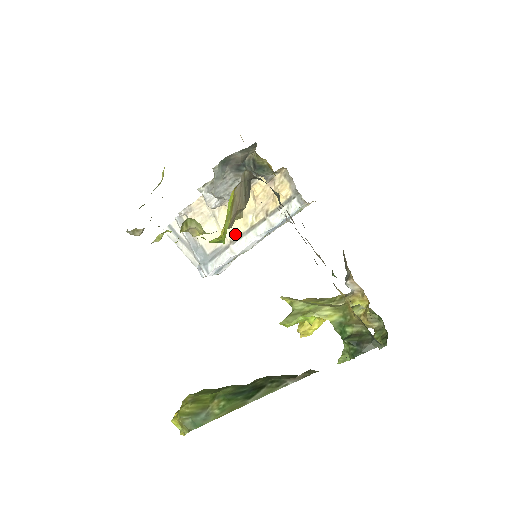
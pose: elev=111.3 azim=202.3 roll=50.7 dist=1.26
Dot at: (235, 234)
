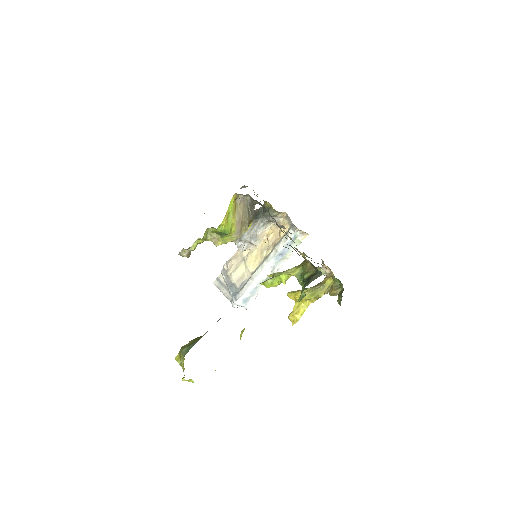
Dot at: (255, 267)
